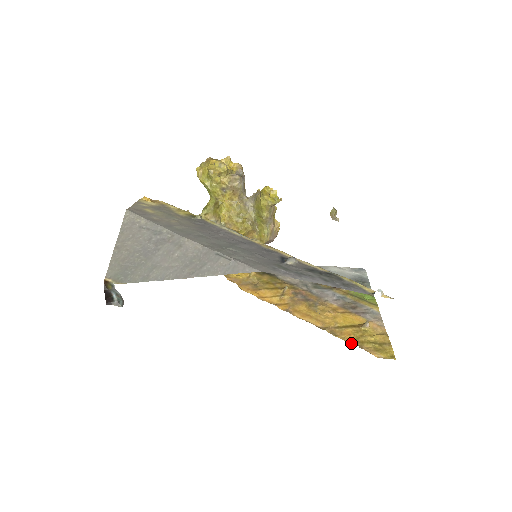
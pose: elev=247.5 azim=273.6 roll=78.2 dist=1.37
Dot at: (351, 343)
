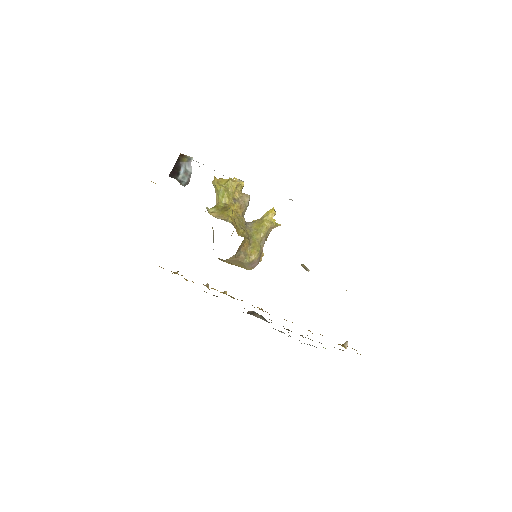
Dot at: occluded
